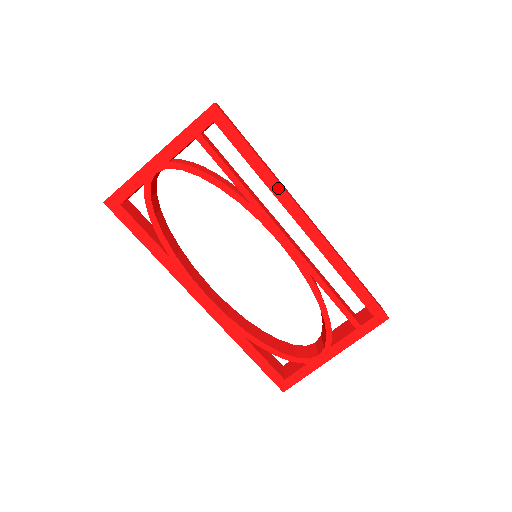
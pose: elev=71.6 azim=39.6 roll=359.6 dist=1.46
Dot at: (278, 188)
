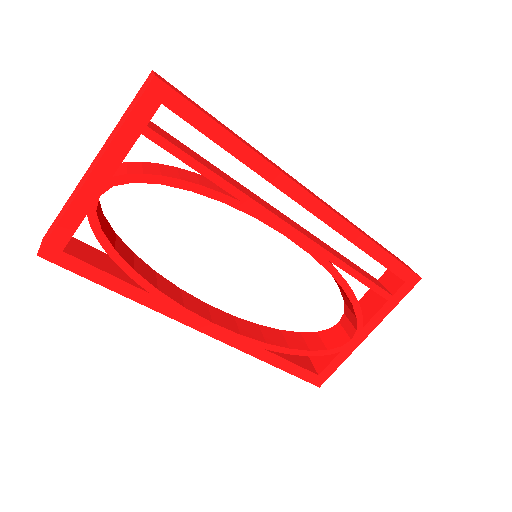
Dot at: (270, 170)
